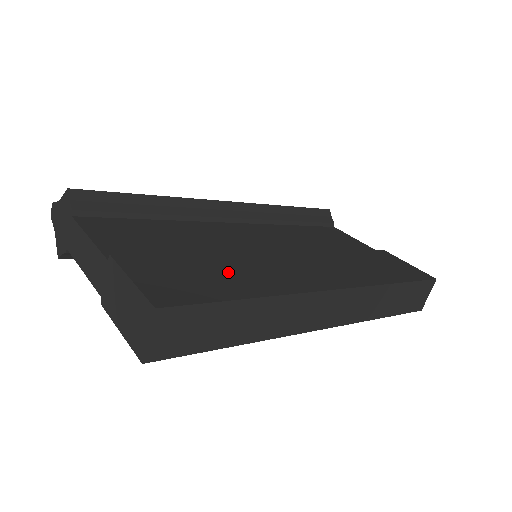
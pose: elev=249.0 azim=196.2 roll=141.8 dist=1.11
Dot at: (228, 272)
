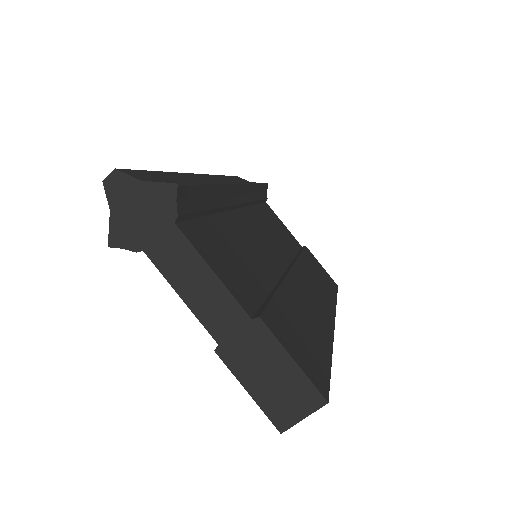
Dot at: (303, 320)
